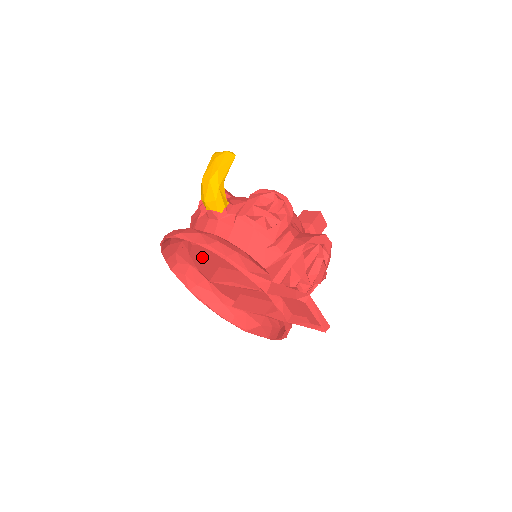
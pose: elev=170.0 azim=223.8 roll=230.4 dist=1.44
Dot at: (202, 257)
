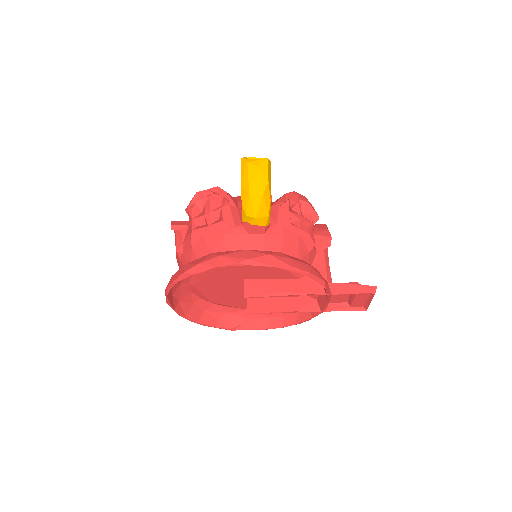
Dot at: (224, 274)
